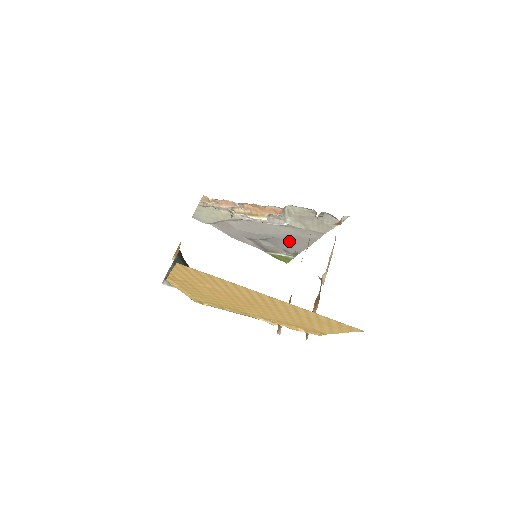
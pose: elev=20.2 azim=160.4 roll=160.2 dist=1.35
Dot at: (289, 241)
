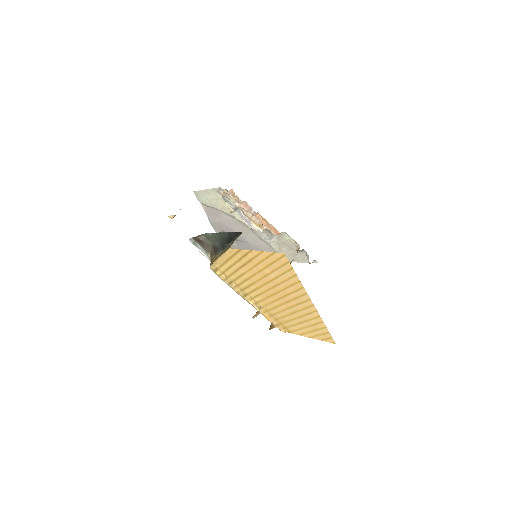
Dot at: occluded
